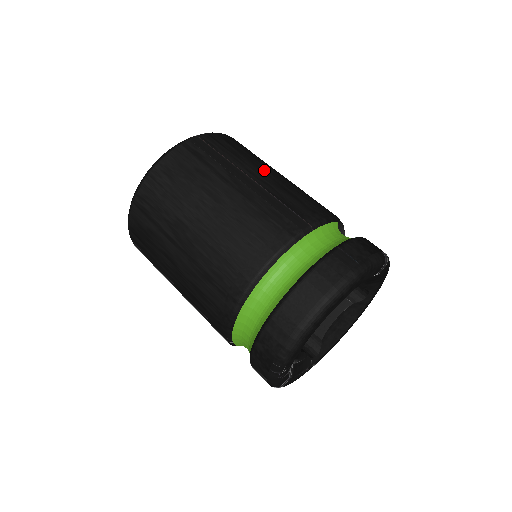
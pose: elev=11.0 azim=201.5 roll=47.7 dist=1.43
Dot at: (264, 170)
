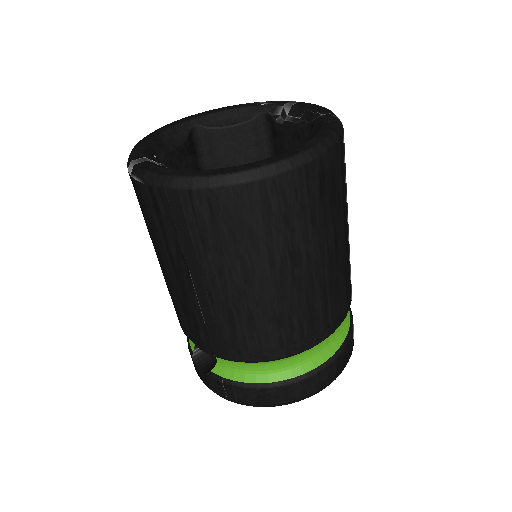
Dot at: occluded
